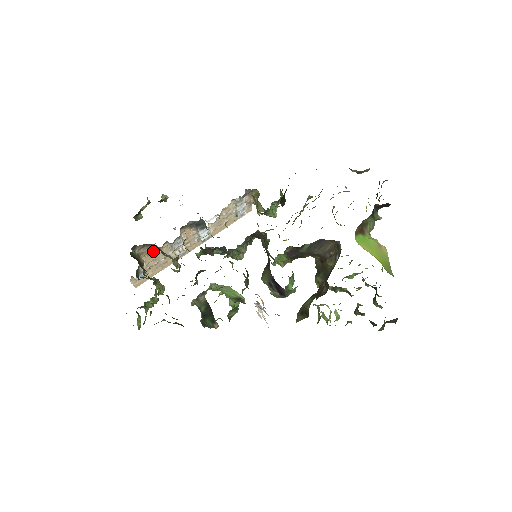
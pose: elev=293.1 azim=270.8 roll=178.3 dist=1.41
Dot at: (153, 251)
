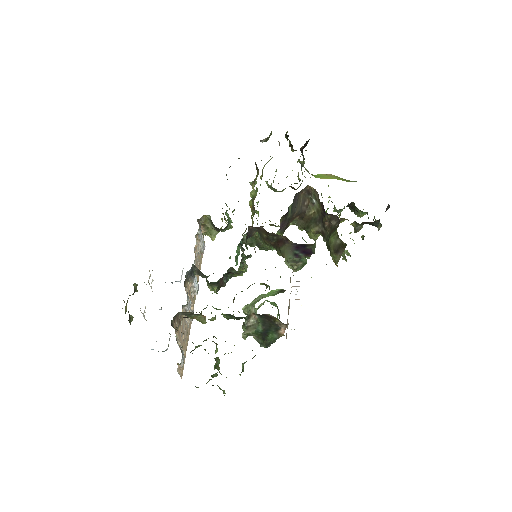
Dot at: (179, 323)
